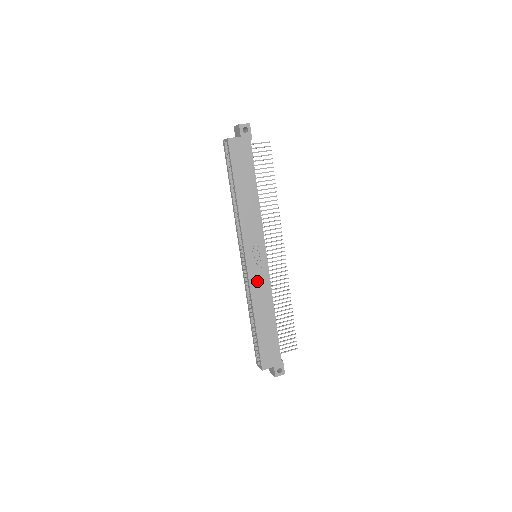
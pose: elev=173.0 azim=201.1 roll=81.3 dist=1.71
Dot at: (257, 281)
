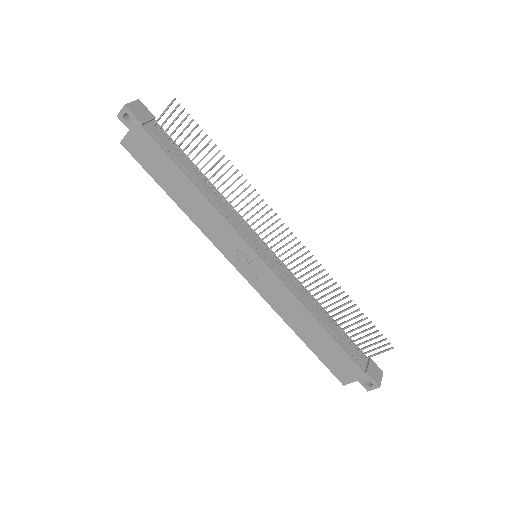
Dot at: (269, 290)
